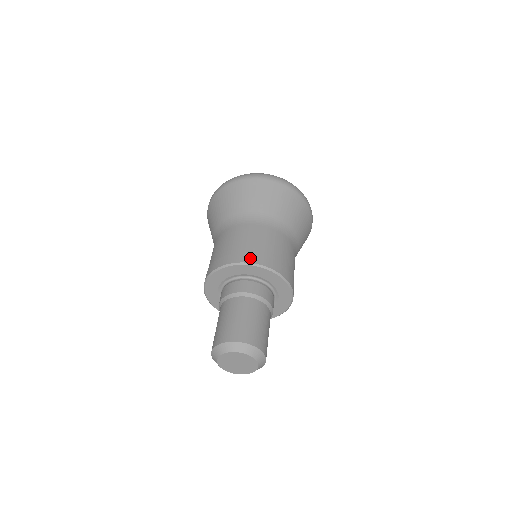
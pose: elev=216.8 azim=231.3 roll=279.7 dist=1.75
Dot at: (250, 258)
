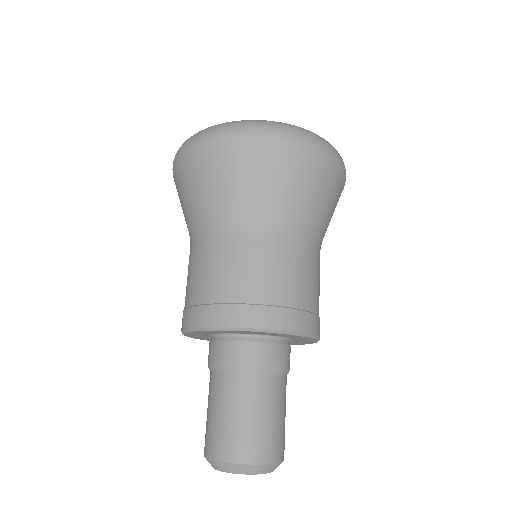
Dot at: (282, 320)
